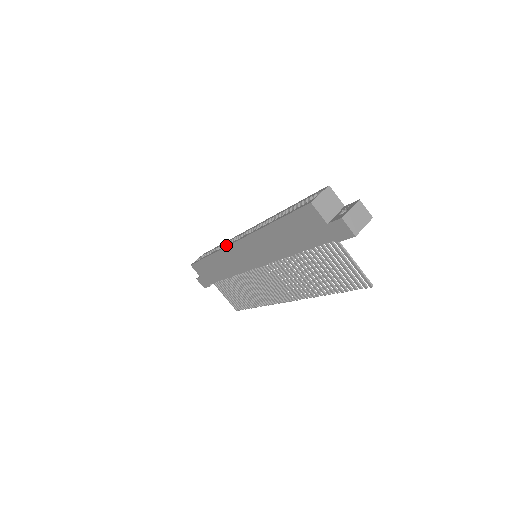
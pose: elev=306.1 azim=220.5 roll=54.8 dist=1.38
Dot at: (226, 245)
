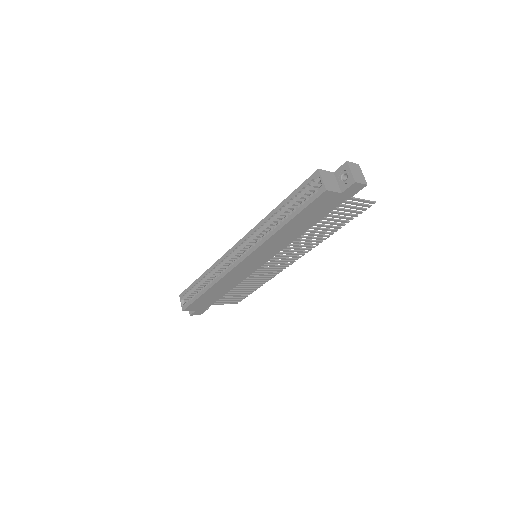
Dot at: (226, 270)
